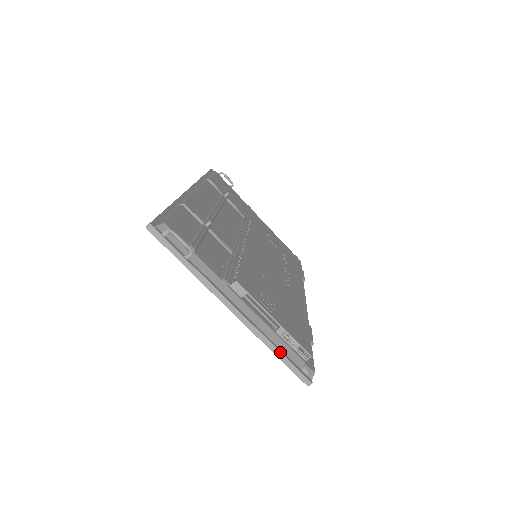
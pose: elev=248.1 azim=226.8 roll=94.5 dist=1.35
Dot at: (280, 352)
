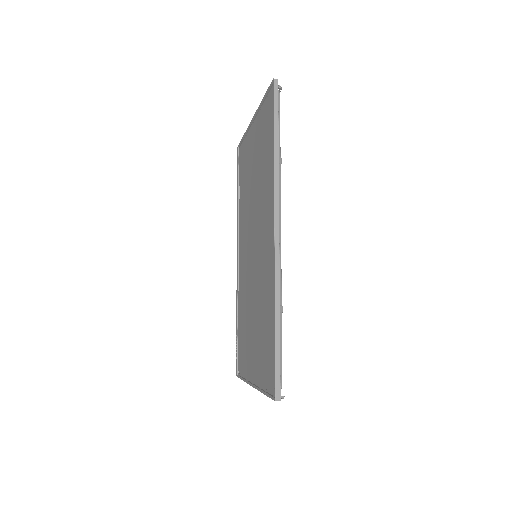
Dot at: occluded
